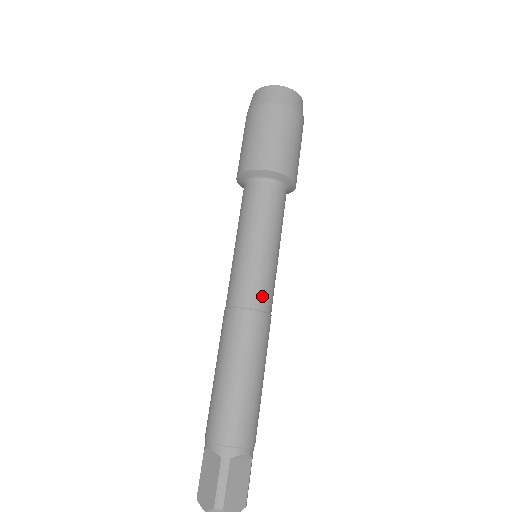
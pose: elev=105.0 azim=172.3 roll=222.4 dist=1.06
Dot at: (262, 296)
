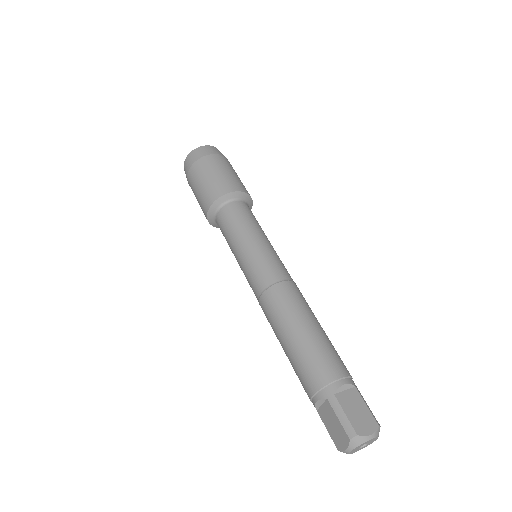
Dot at: (274, 272)
